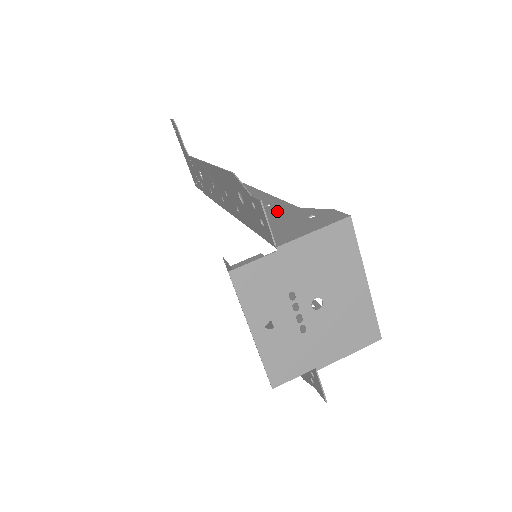
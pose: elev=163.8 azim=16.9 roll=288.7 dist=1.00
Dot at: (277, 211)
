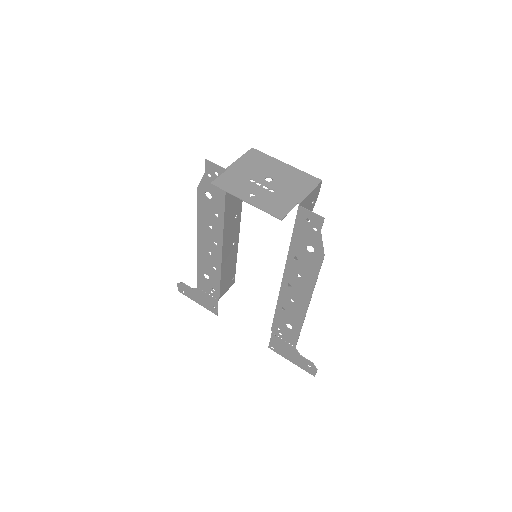
Dot at: (236, 202)
